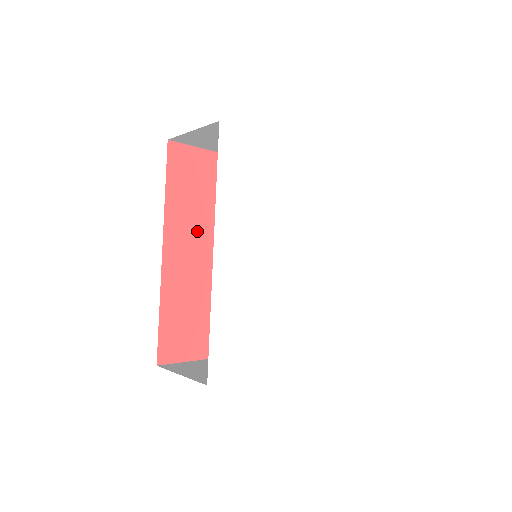
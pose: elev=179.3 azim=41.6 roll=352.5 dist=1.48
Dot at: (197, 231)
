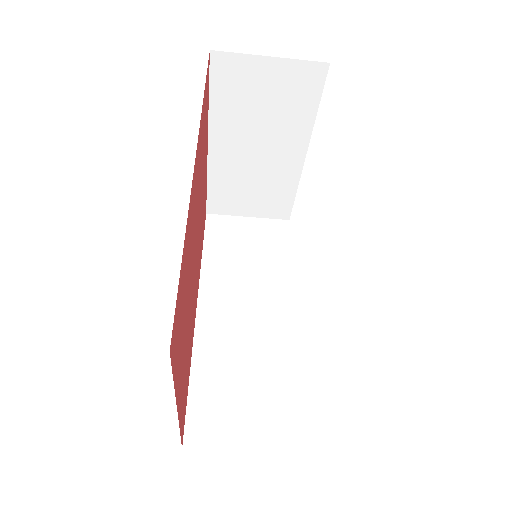
Dot at: (198, 181)
